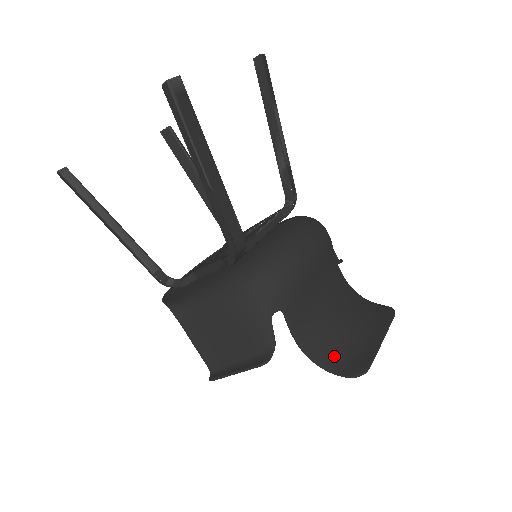
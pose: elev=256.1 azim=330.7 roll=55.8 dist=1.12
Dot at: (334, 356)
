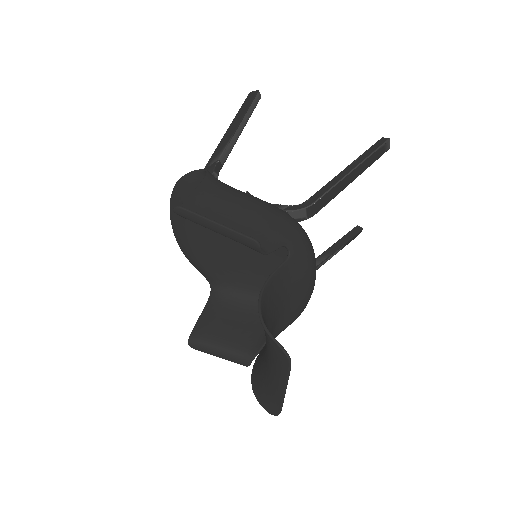
Dot at: occluded
